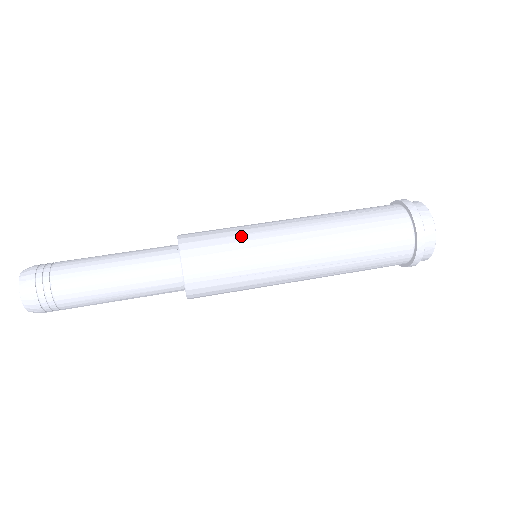
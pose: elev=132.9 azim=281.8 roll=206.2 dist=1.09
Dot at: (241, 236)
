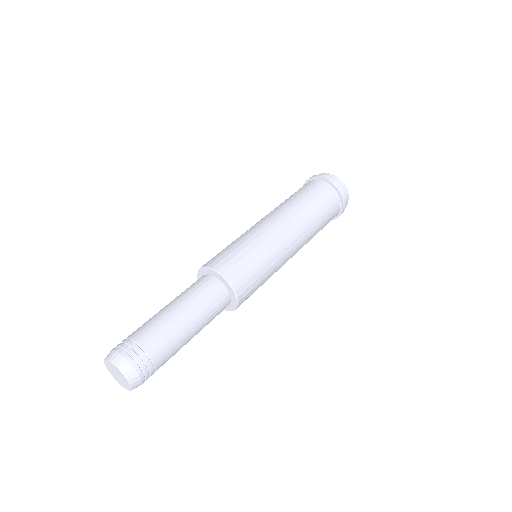
Dot at: (246, 242)
